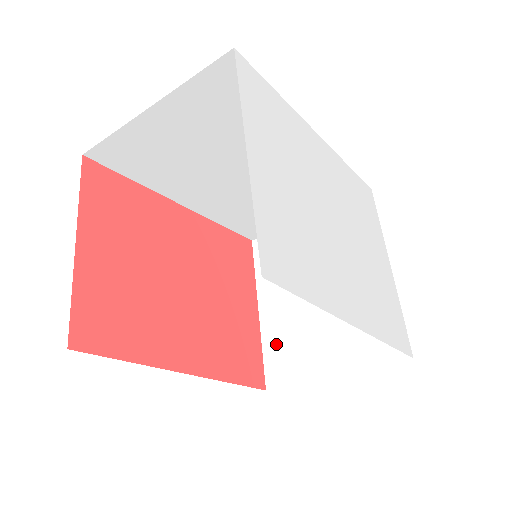
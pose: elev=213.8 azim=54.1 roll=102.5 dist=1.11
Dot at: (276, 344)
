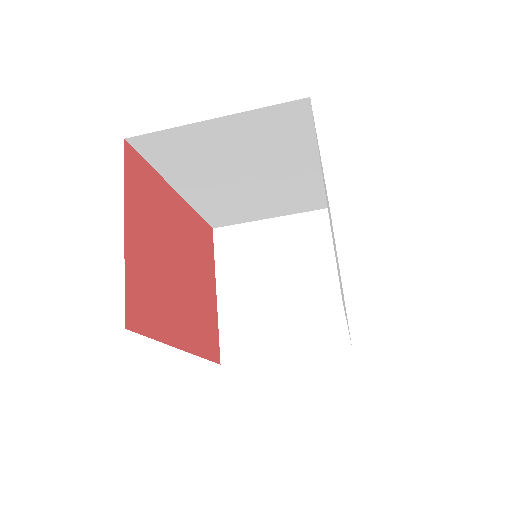
Dot at: (233, 325)
